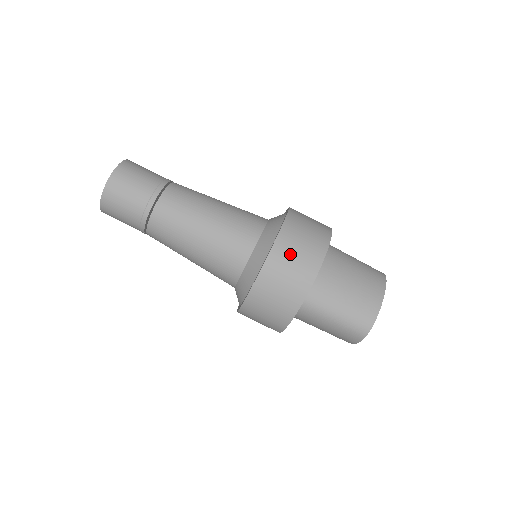
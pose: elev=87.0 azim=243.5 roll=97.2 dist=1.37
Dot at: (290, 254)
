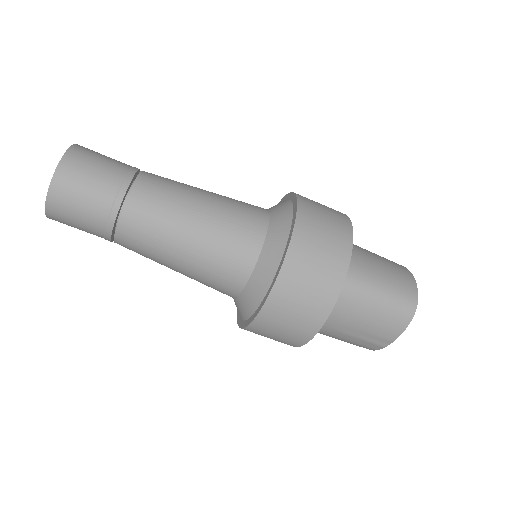
Dot at: (318, 215)
